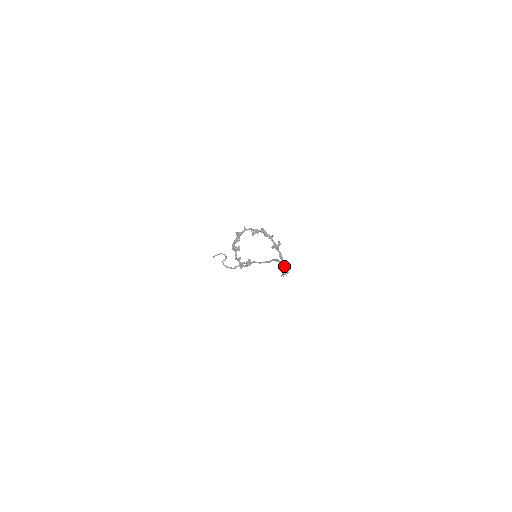
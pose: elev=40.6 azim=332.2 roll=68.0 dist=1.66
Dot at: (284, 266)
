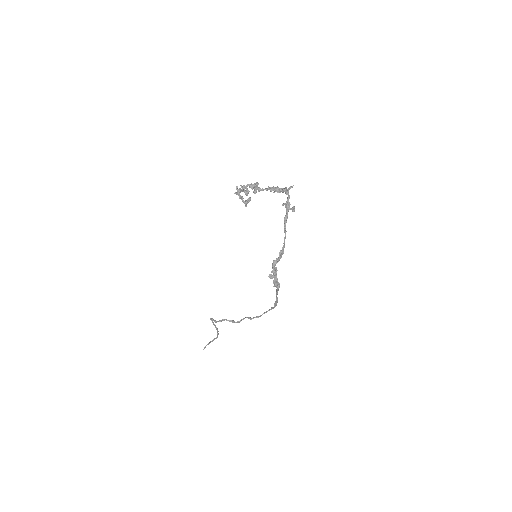
Dot at: (279, 285)
